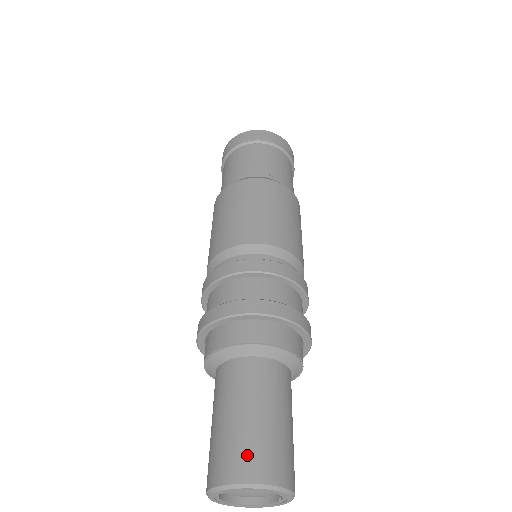
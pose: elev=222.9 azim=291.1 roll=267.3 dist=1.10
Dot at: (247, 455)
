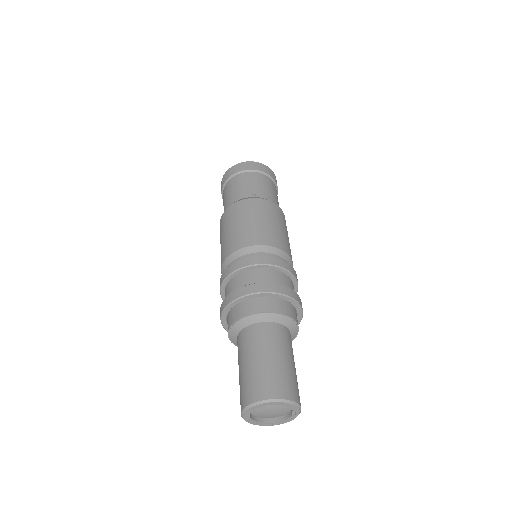
Dot at: (259, 384)
